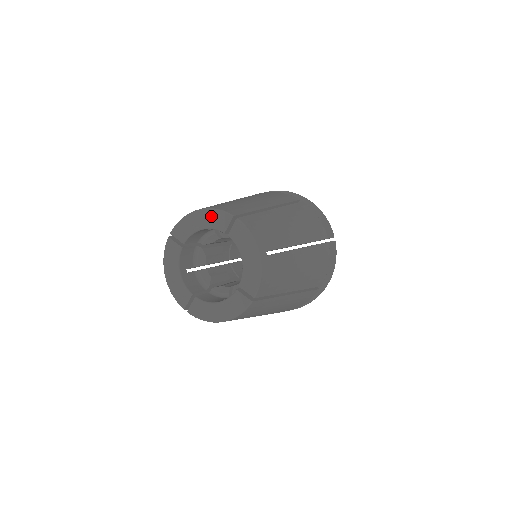
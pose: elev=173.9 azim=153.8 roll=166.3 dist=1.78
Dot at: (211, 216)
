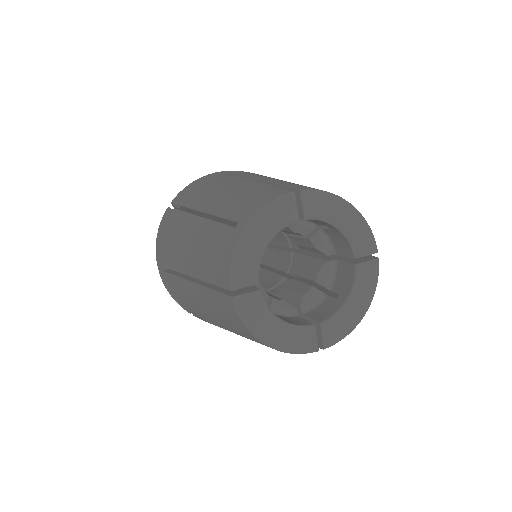
Dot at: (360, 227)
